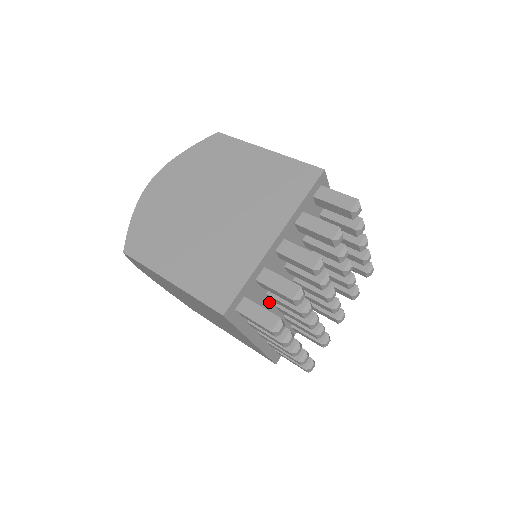
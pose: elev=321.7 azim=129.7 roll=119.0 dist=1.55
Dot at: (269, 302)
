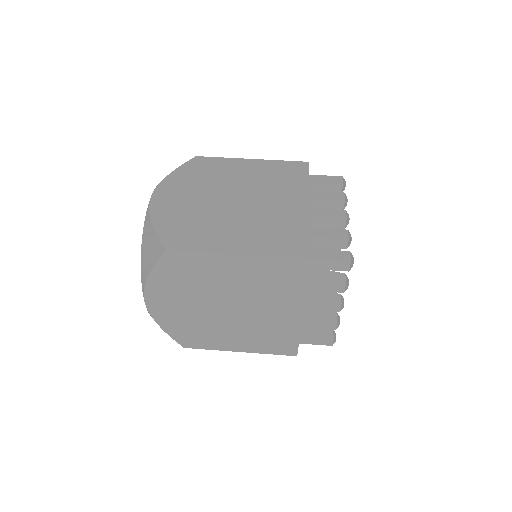
Dot at: occluded
